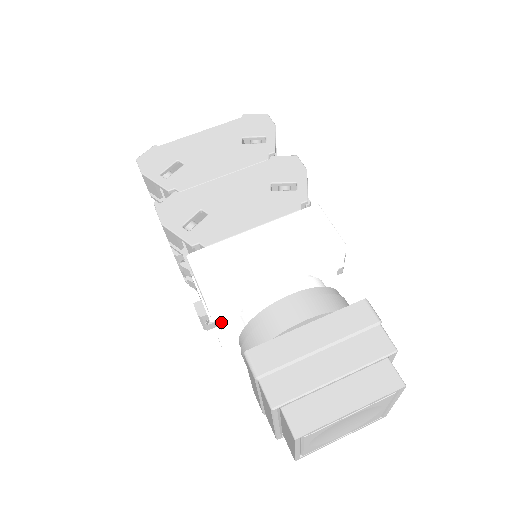
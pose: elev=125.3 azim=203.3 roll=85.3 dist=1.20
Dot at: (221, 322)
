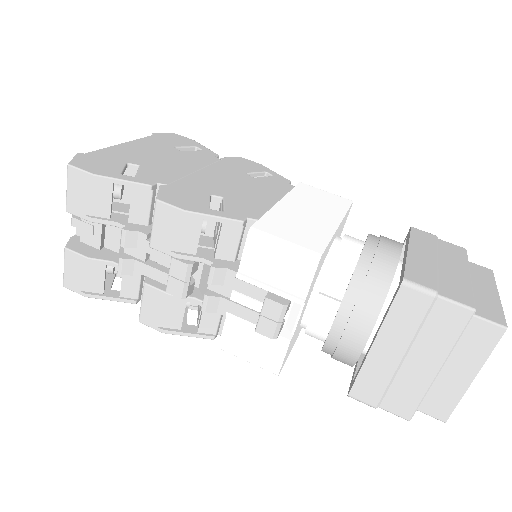
Dot at: (303, 308)
